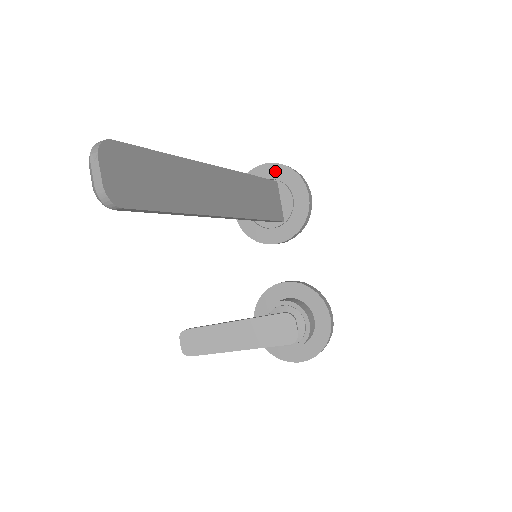
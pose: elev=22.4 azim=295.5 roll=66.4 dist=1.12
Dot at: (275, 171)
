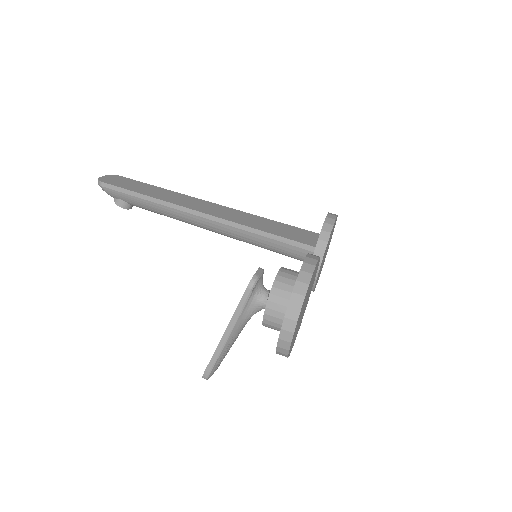
Dot at: occluded
